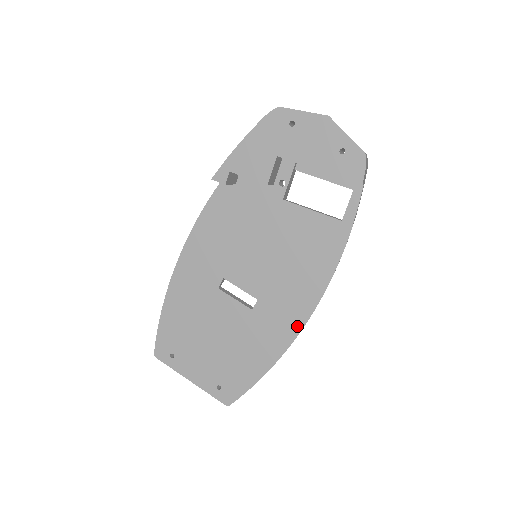
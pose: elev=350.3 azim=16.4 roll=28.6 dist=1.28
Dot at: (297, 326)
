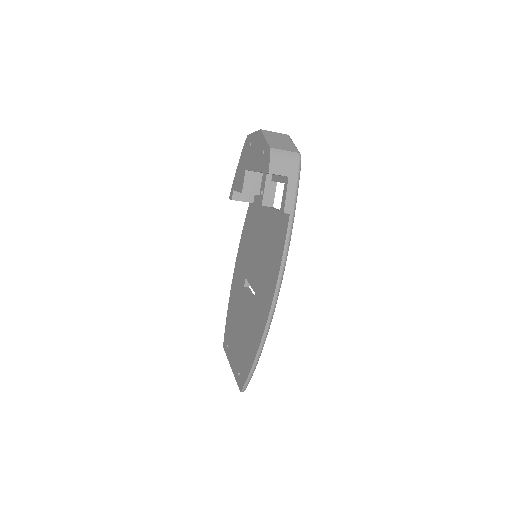
Dot at: (267, 314)
